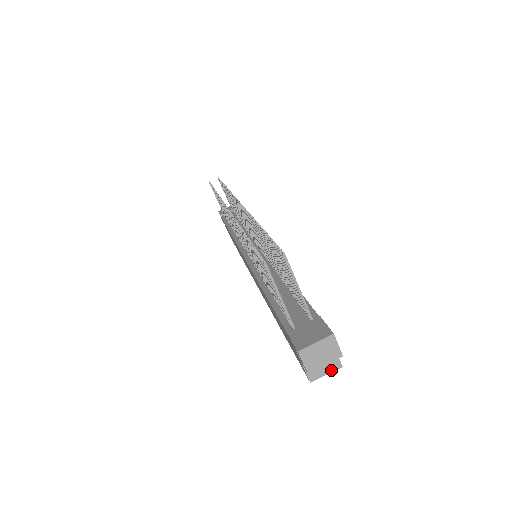
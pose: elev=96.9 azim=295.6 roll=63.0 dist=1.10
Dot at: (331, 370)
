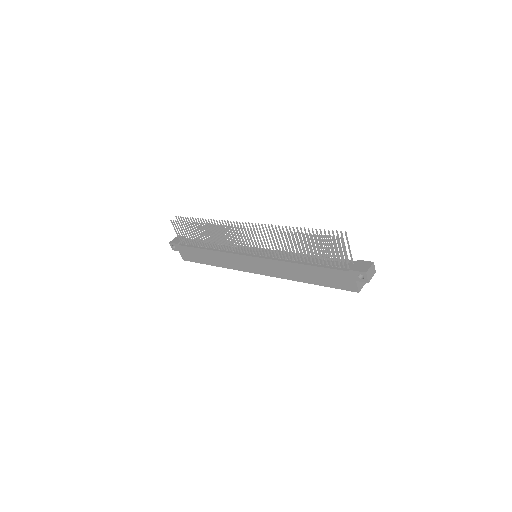
Dot at: occluded
